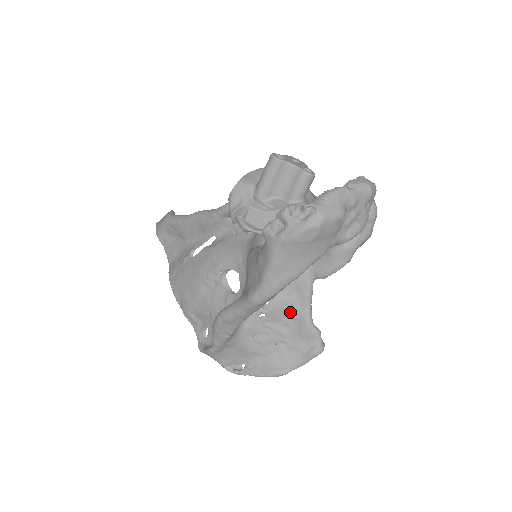
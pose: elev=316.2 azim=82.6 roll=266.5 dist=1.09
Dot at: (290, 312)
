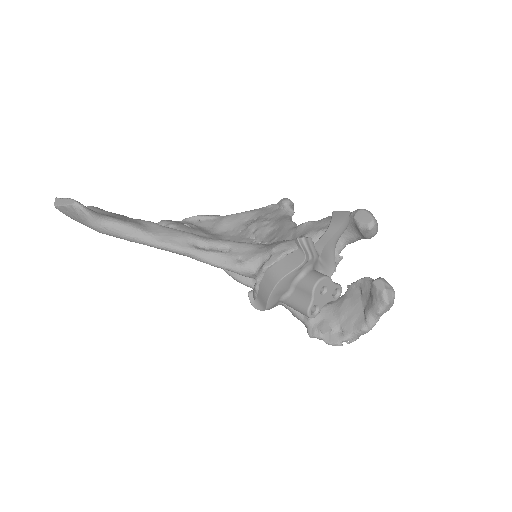
Dot at: occluded
